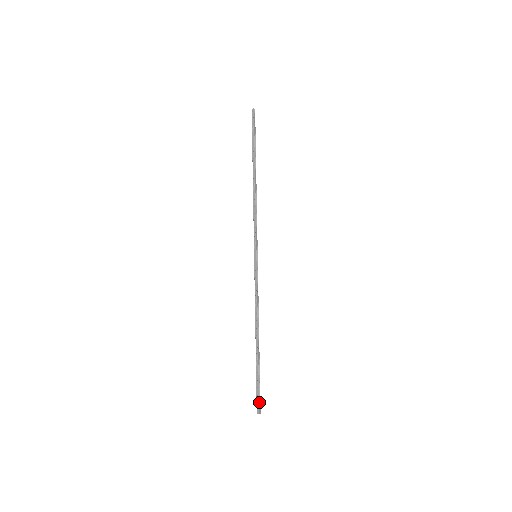
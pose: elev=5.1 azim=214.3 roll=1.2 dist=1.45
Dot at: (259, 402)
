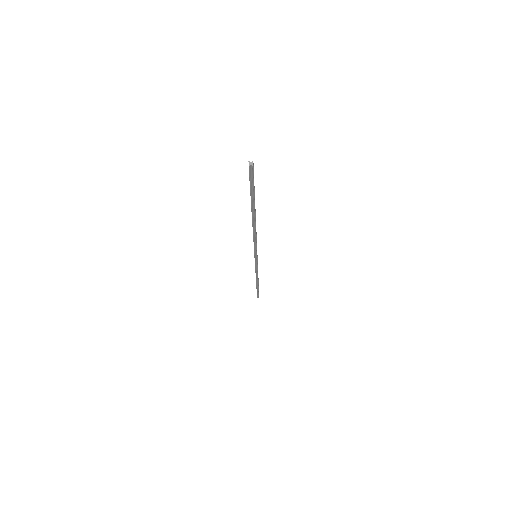
Dot at: (251, 173)
